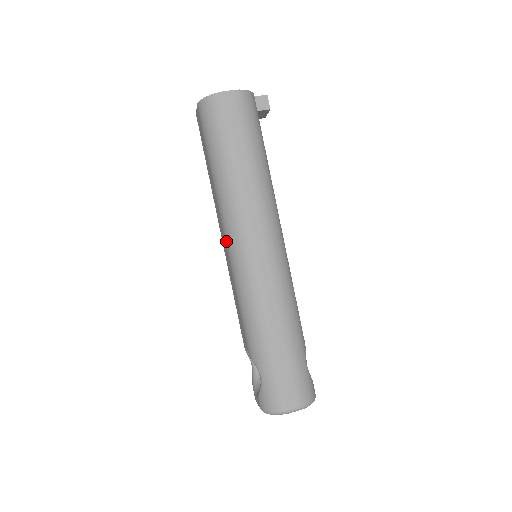
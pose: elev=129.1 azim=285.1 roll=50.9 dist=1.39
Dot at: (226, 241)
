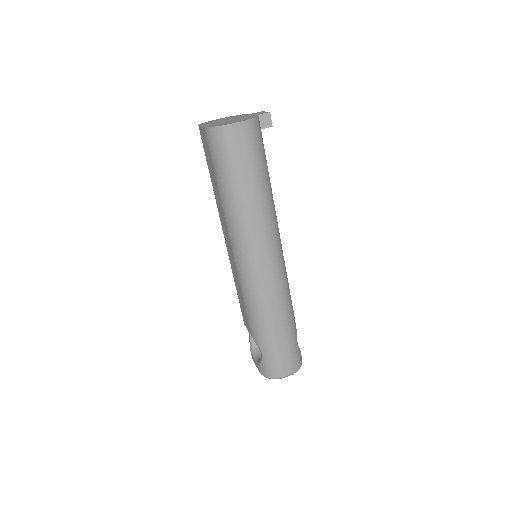
Dot at: (233, 252)
